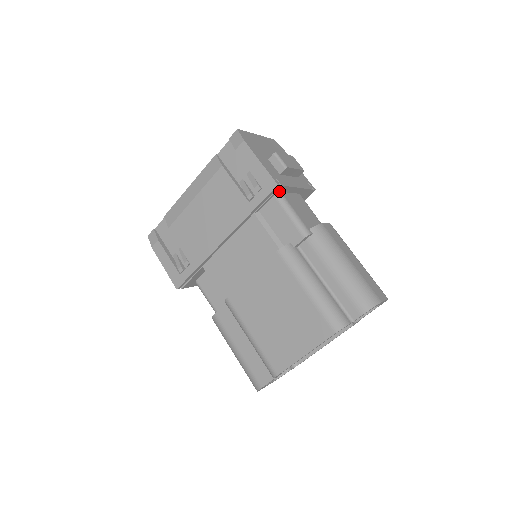
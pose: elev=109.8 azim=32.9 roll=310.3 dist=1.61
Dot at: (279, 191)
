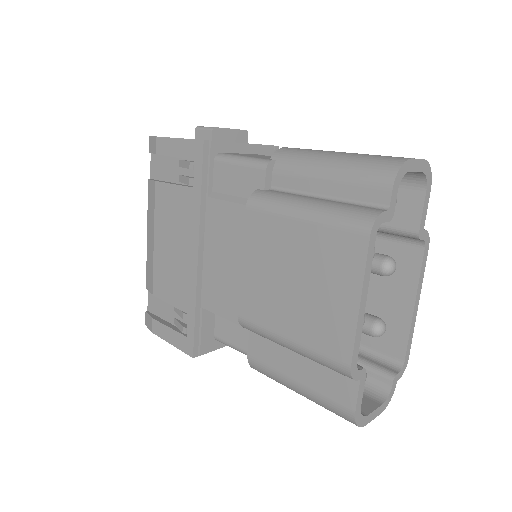
Dot at: (216, 152)
